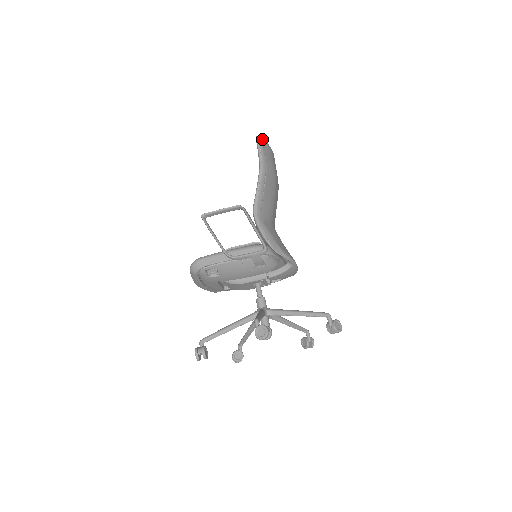
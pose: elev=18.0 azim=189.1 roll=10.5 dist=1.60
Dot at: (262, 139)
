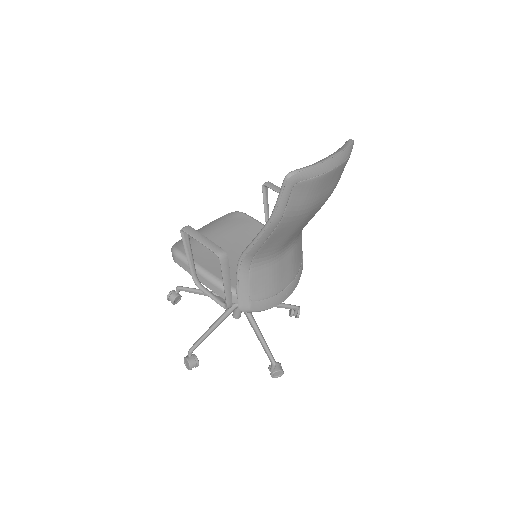
Dot at: (295, 181)
